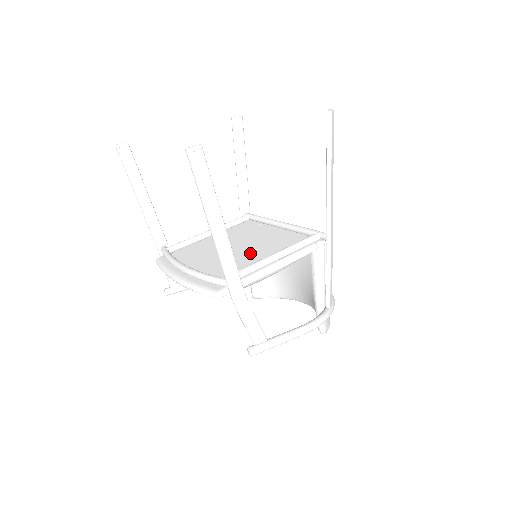
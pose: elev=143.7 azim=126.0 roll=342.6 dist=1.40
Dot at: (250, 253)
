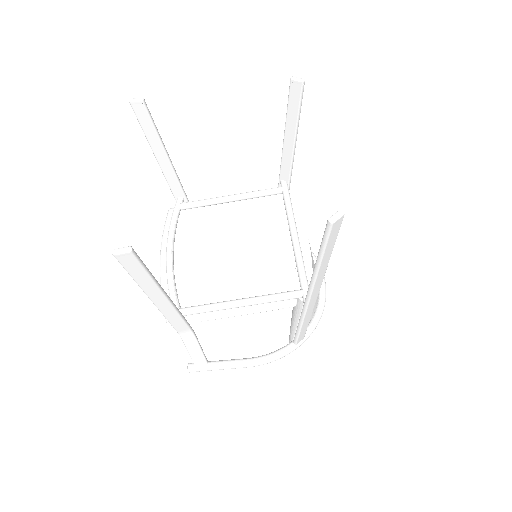
Dot at: (235, 270)
